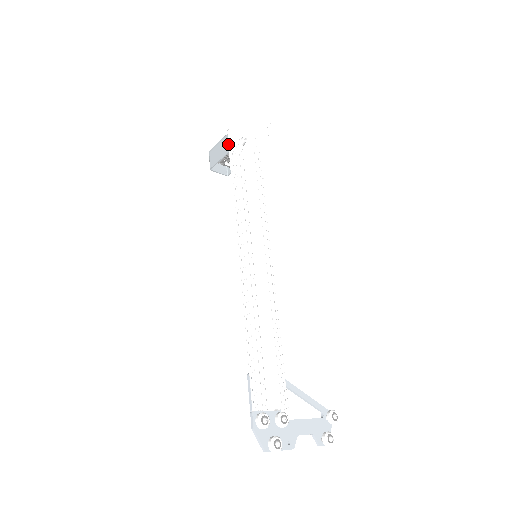
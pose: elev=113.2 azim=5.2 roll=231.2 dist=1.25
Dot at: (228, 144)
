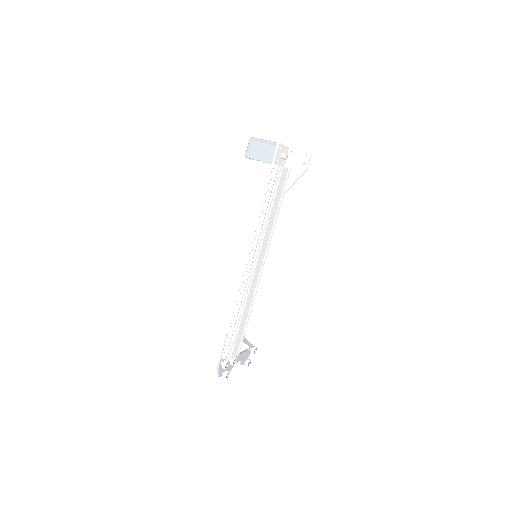
Dot at: (273, 158)
